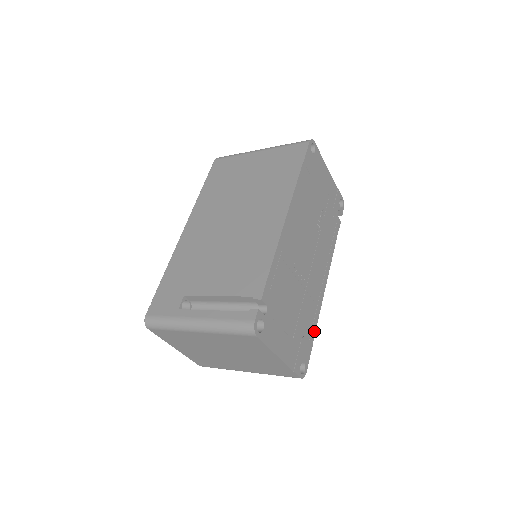
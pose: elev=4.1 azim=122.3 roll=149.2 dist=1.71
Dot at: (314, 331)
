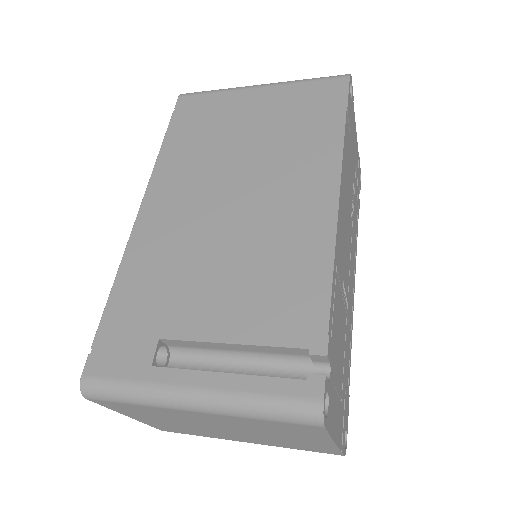
Dot at: (349, 373)
